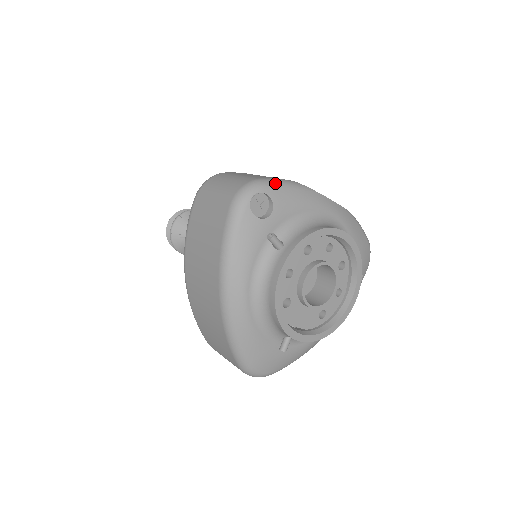
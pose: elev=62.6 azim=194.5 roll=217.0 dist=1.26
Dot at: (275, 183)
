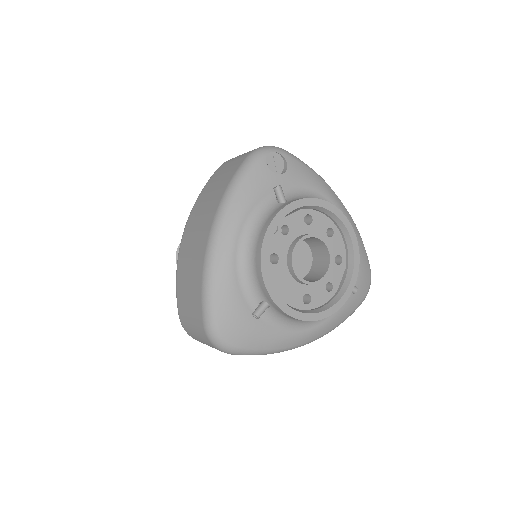
Dot at: (294, 156)
